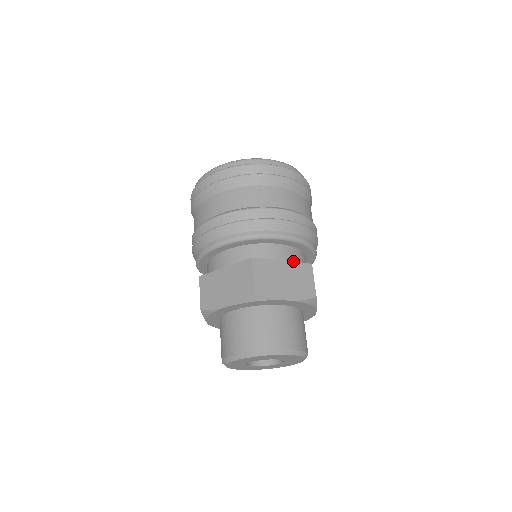
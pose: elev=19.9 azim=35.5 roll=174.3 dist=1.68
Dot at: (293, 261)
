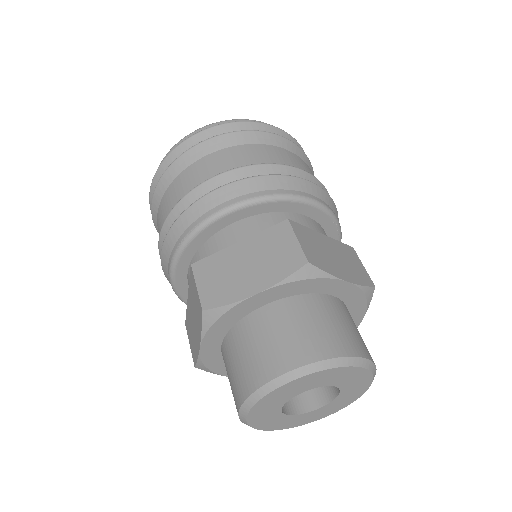
Dot at: occluded
